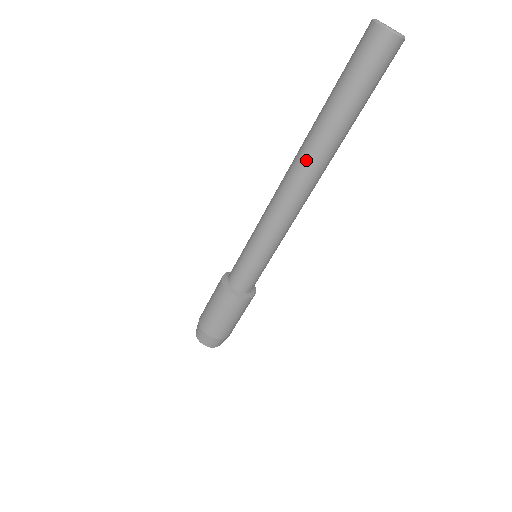
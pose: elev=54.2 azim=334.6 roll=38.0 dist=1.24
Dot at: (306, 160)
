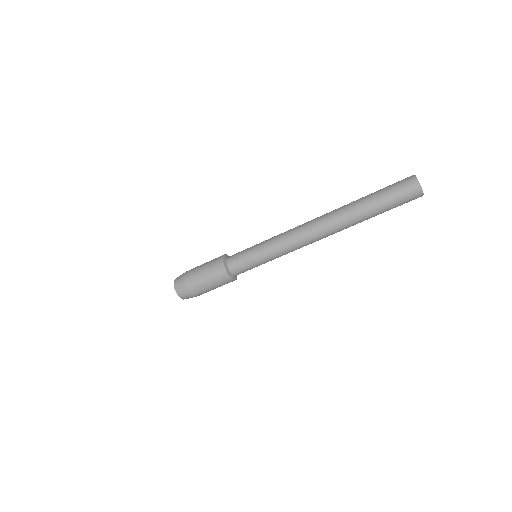
Dot at: (331, 219)
